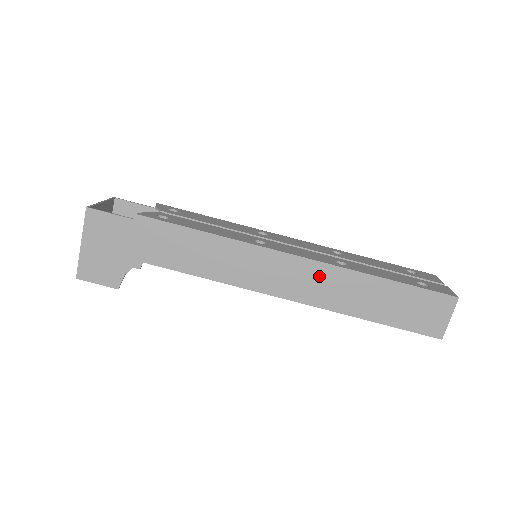
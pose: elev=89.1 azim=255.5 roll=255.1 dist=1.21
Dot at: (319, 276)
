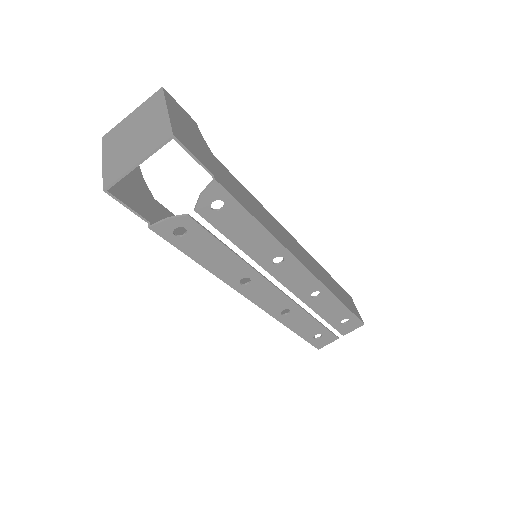
Dot at: occluded
